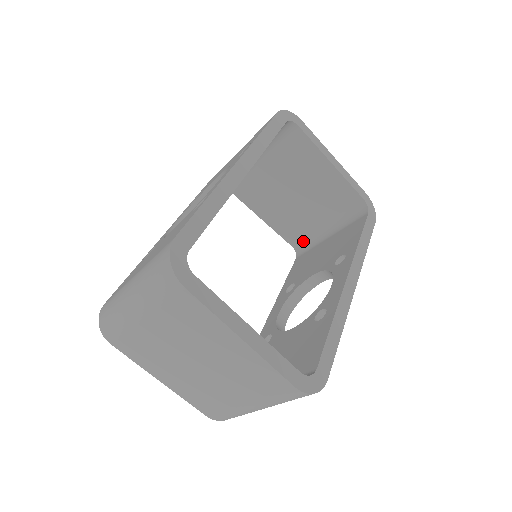
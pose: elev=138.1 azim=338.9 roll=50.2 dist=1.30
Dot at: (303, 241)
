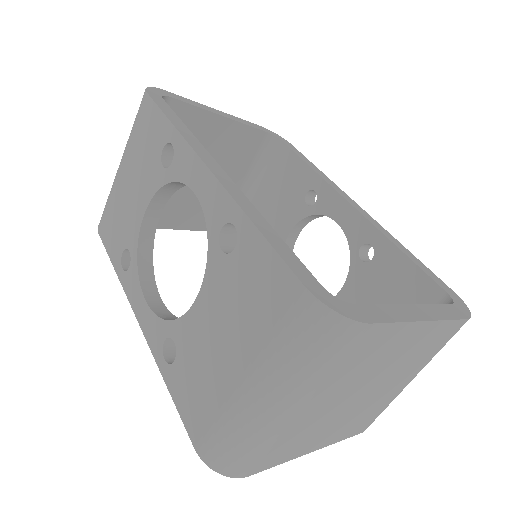
Dot at: occluded
